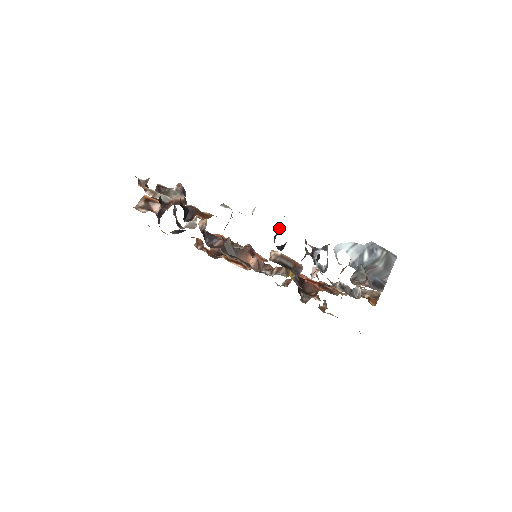
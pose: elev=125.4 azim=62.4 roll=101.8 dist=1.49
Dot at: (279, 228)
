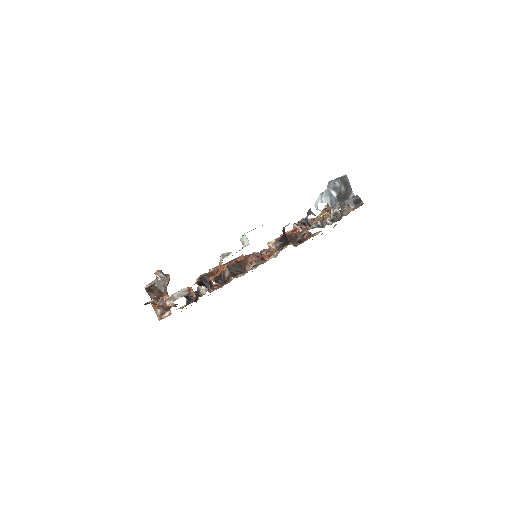
Dot at: occluded
